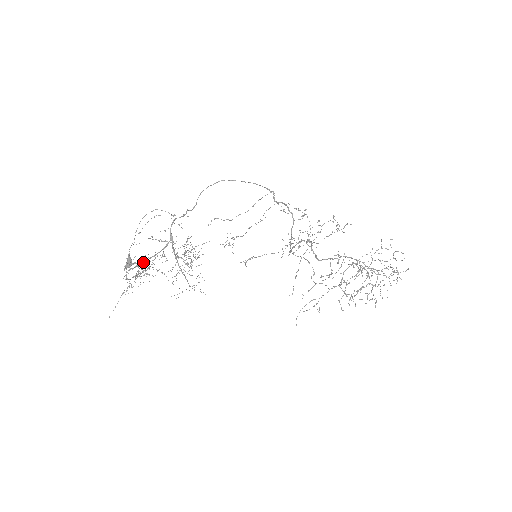
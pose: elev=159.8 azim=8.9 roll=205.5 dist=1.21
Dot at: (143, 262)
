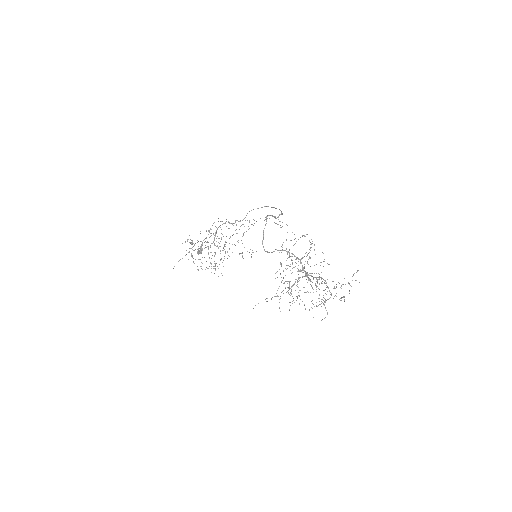
Dot at: occluded
